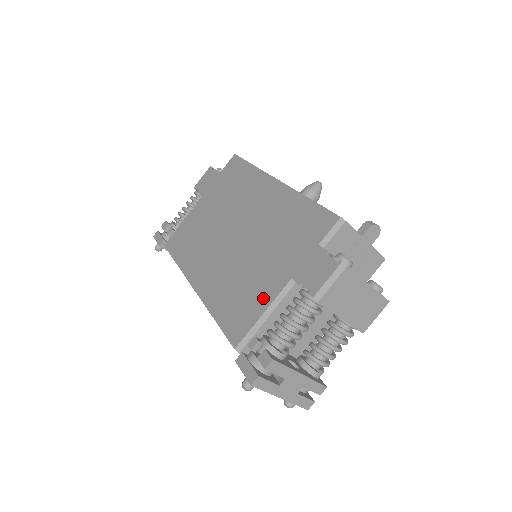
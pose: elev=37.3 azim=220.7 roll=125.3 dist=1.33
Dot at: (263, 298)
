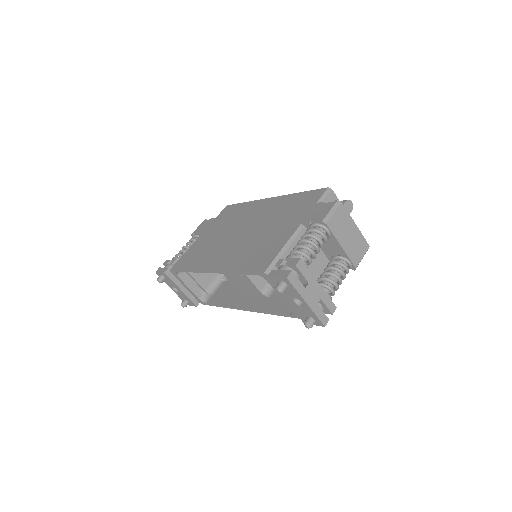
Dot at: (280, 241)
